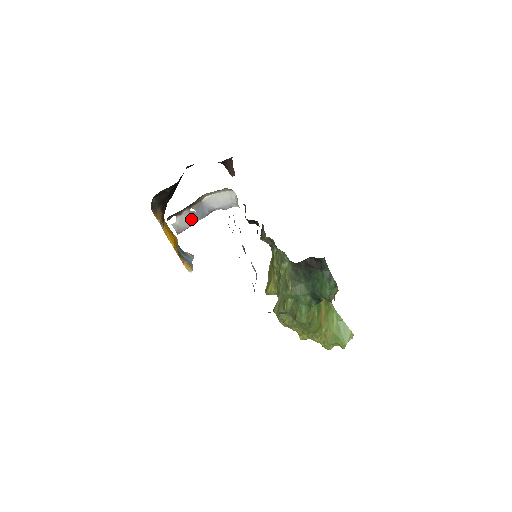
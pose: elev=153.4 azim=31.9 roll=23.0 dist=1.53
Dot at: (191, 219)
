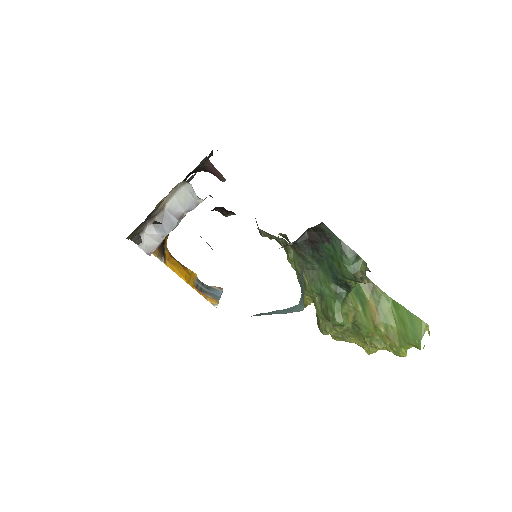
Dot at: (158, 233)
